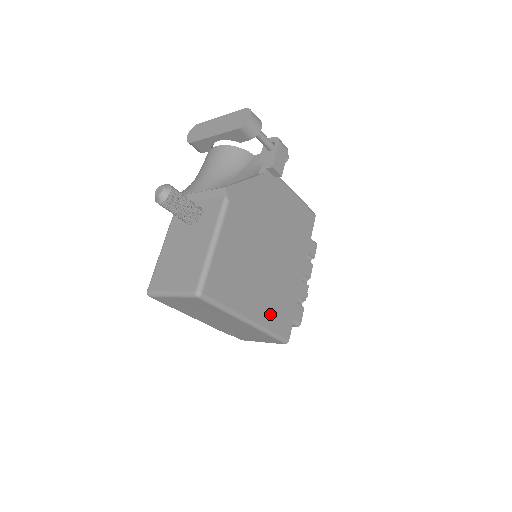
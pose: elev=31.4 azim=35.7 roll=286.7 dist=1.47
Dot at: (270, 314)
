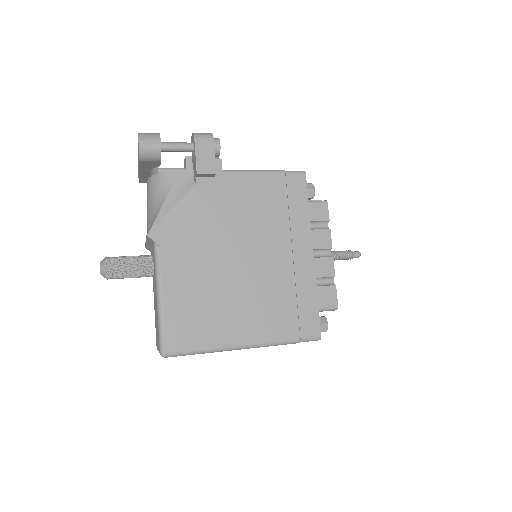
Dot at: (275, 324)
